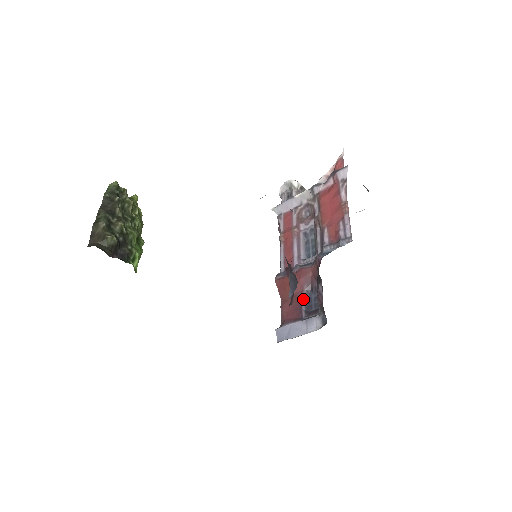
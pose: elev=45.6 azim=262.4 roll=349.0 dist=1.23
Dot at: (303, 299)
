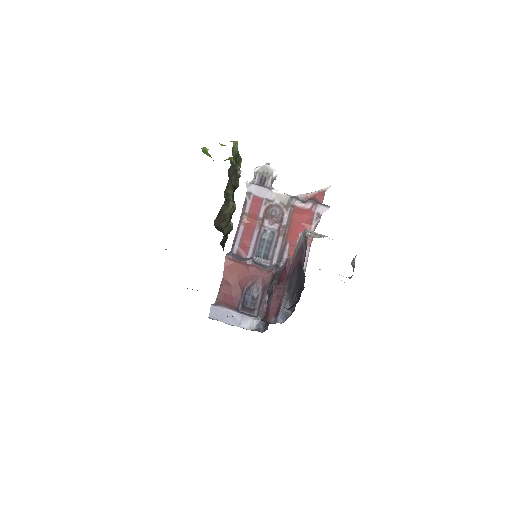
Dot at: (244, 293)
